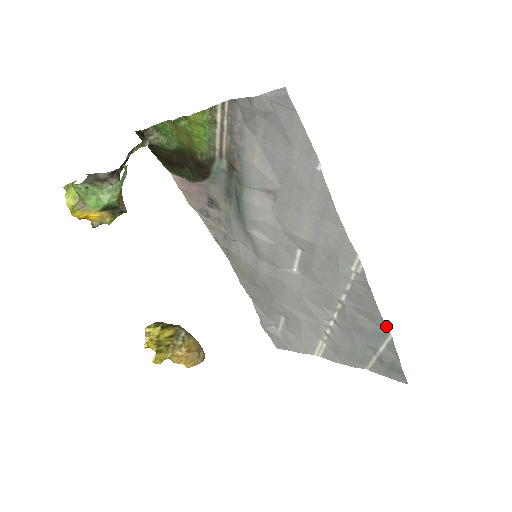
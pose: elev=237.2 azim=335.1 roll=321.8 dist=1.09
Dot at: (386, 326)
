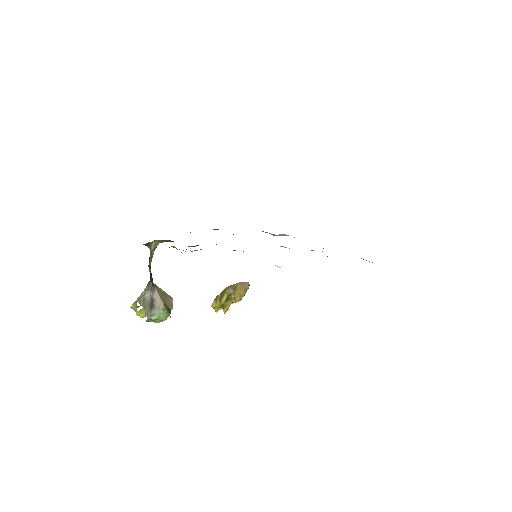
Dot at: occluded
